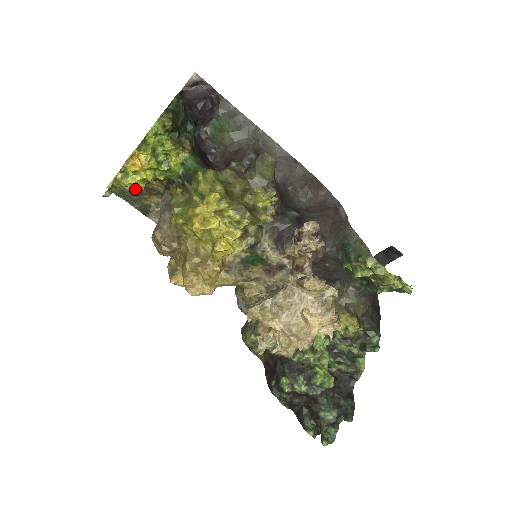
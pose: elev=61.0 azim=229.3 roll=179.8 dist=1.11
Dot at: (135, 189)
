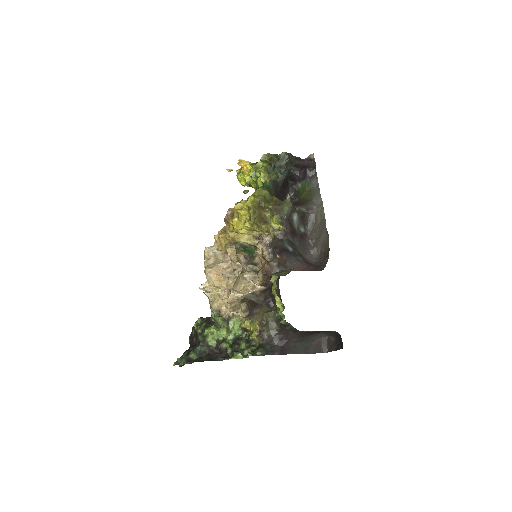
Dot at: (242, 185)
